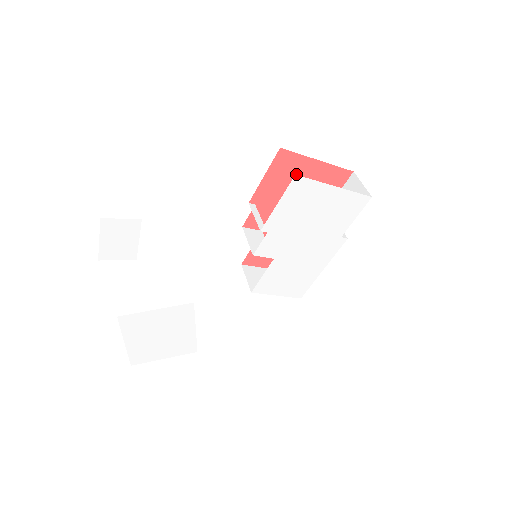
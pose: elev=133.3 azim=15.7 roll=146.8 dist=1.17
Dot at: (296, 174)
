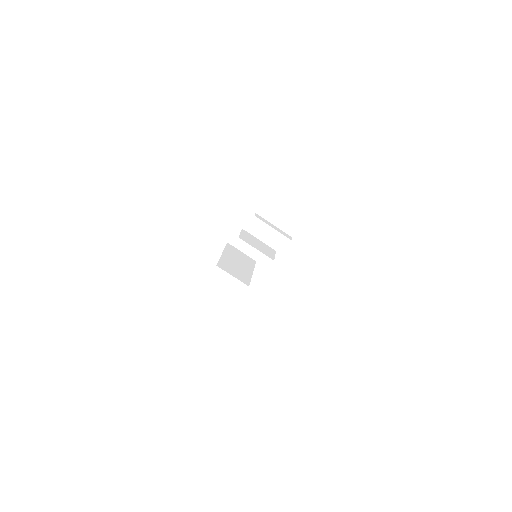
Dot at: occluded
